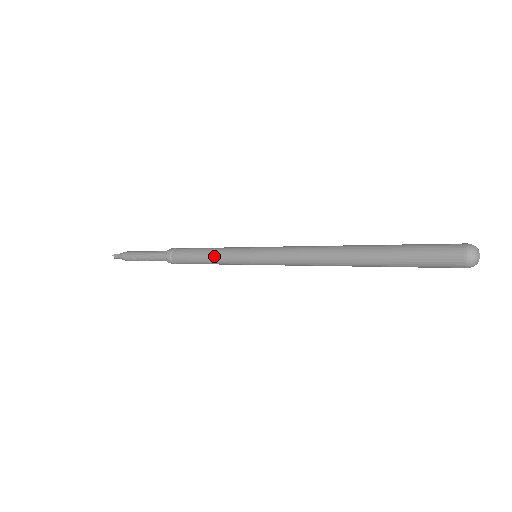
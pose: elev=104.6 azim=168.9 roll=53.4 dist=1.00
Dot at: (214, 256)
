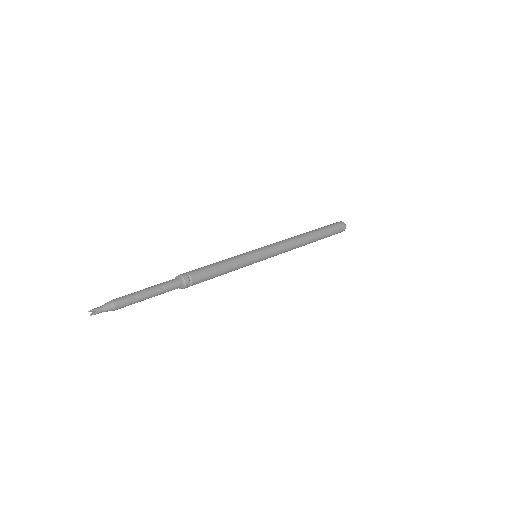
Dot at: (232, 261)
